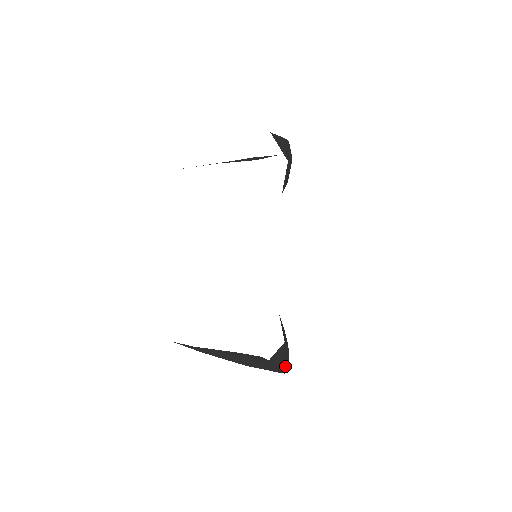
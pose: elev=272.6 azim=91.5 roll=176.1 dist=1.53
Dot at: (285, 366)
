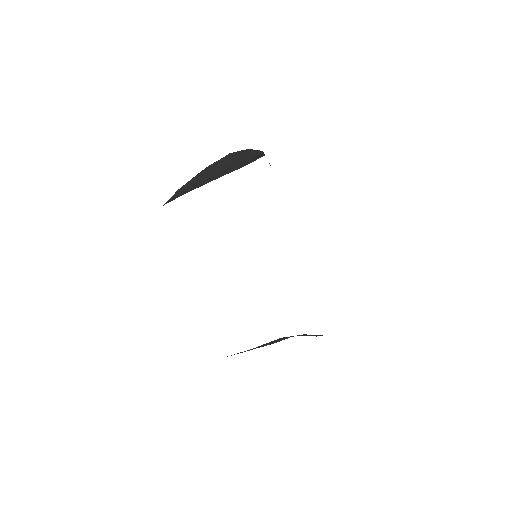
Dot at: occluded
